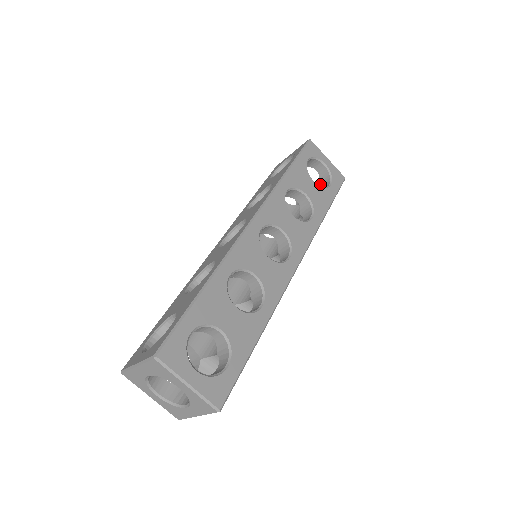
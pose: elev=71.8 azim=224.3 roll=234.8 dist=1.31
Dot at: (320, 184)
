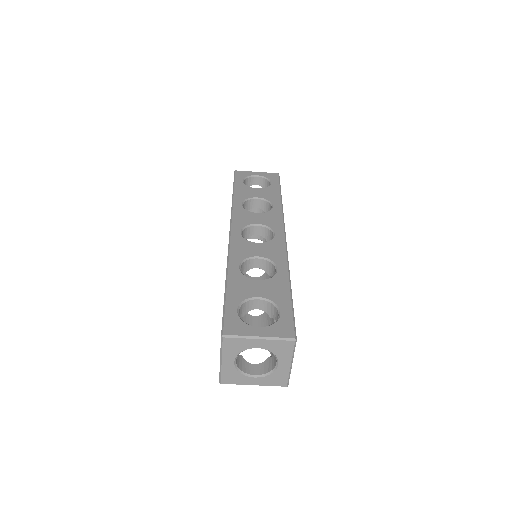
Dot at: occluded
